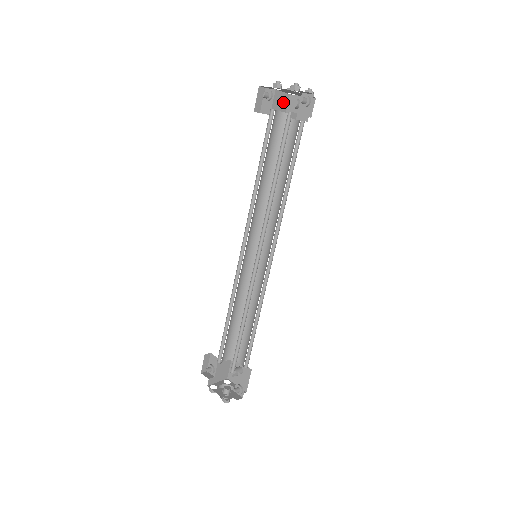
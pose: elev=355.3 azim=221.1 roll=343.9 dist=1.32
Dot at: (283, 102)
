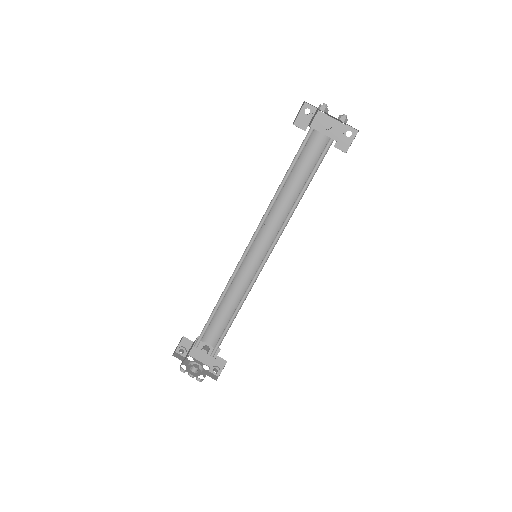
Dot at: (313, 117)
